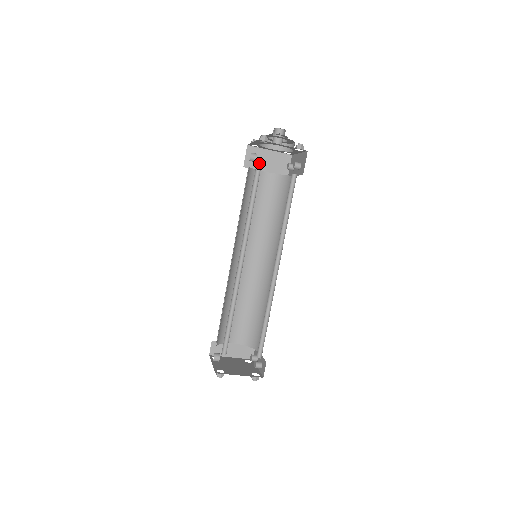
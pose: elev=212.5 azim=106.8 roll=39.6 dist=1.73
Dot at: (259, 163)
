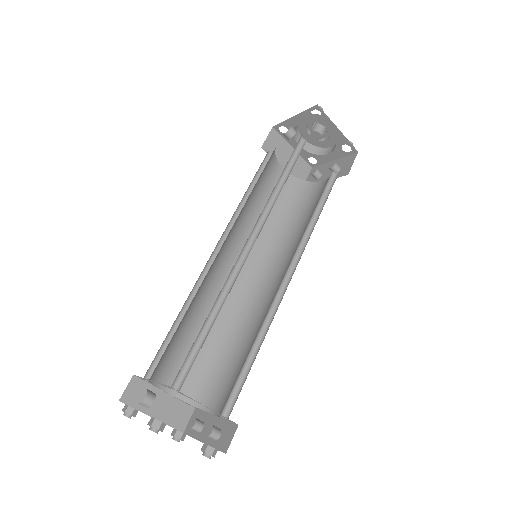
Dot at: (278, 154)
